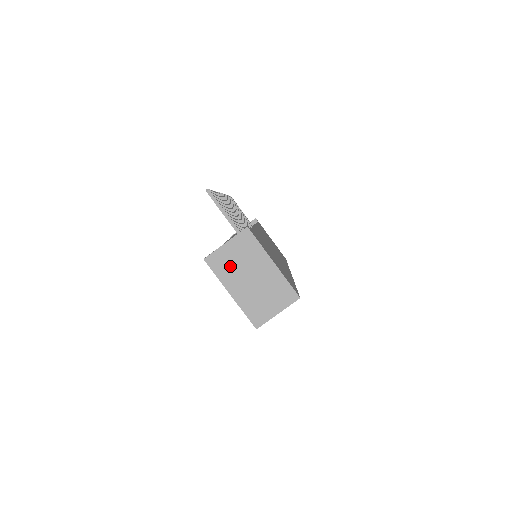
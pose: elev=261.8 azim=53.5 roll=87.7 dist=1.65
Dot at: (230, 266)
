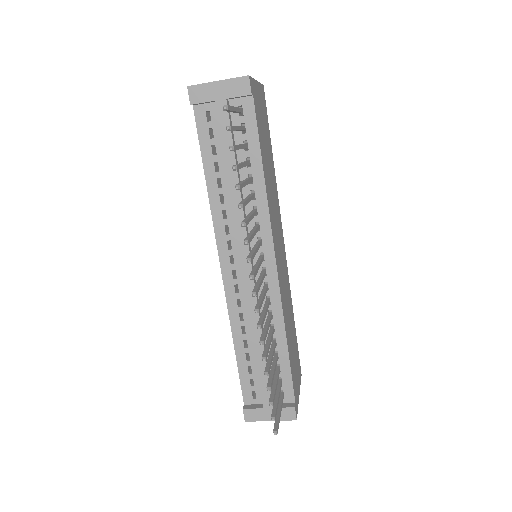
Dot at: occluded
